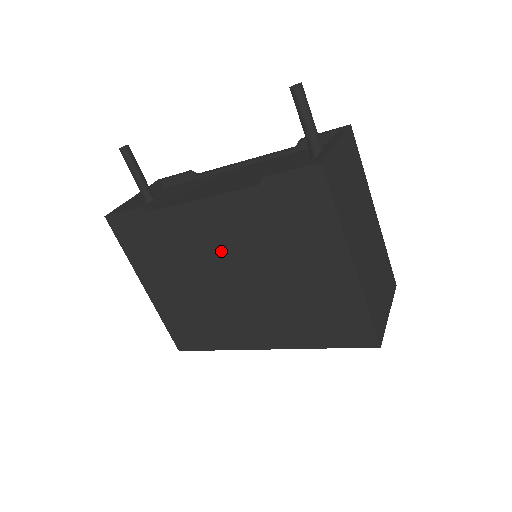
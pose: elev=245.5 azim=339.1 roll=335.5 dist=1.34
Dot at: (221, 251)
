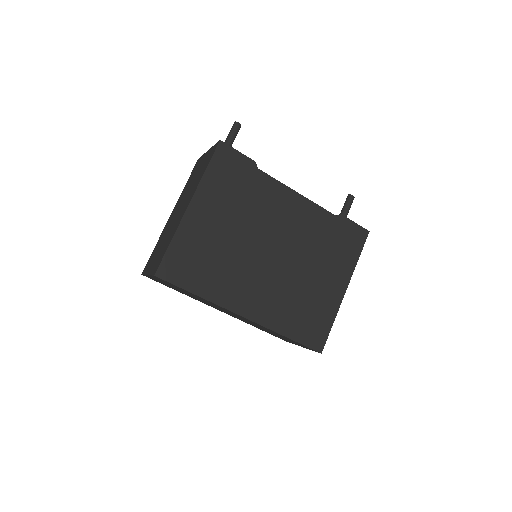
Dot at: (282, 229)
